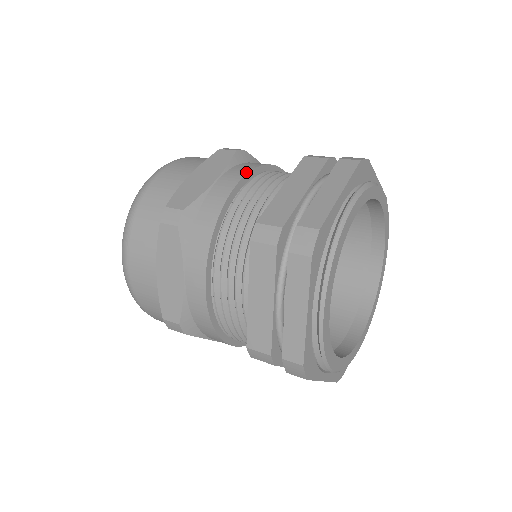
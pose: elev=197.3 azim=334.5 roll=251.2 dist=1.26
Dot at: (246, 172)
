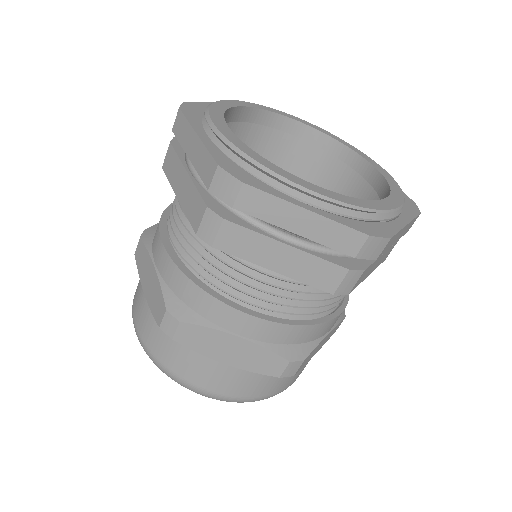
Dot at: occluded
